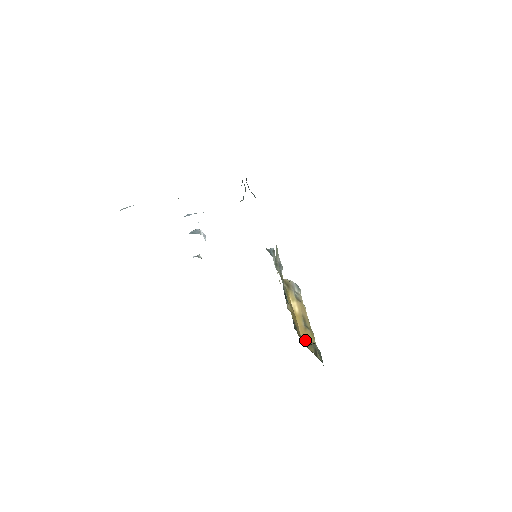
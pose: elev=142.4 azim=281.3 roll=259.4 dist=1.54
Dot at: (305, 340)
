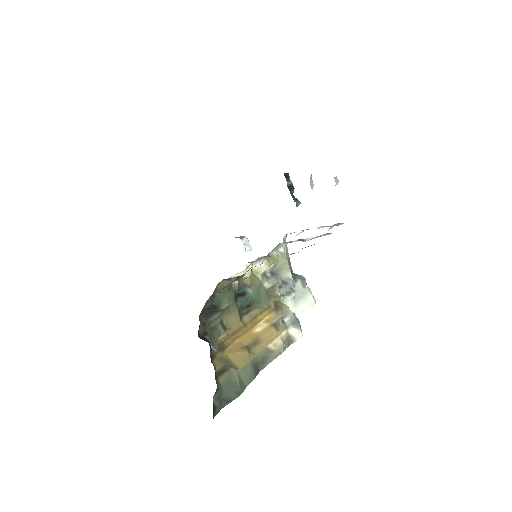
Dot at: (225, 353)
